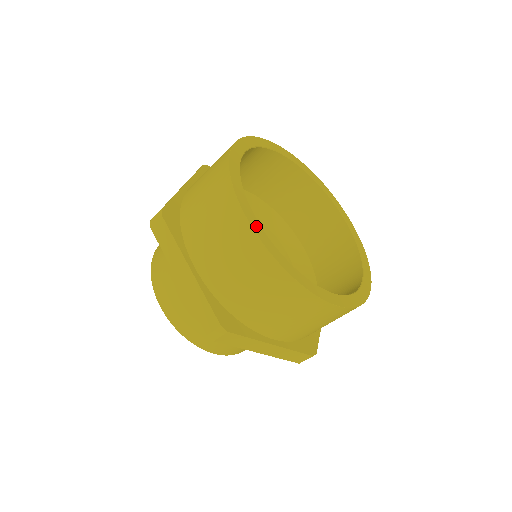
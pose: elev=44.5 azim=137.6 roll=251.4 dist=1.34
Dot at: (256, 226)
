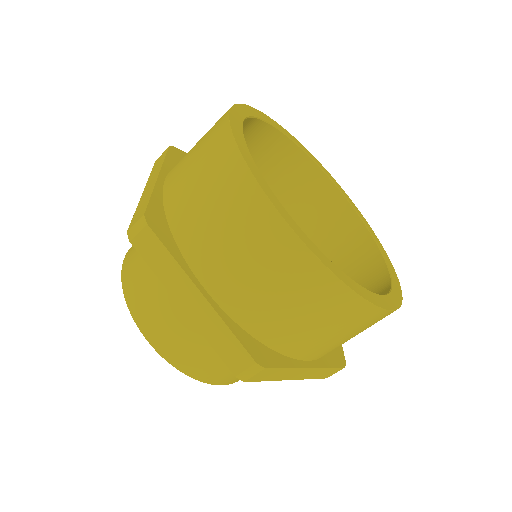
Dot at: (236, 121)
